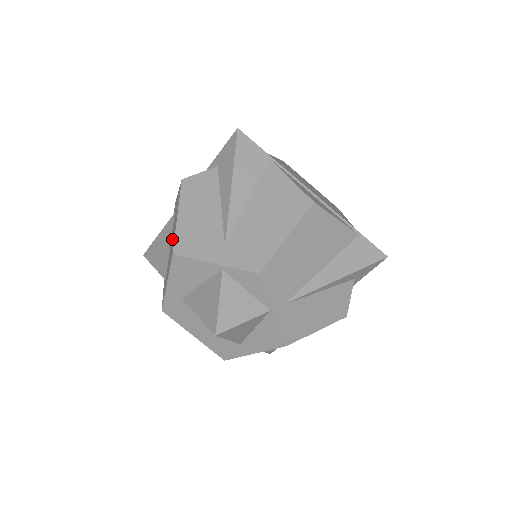
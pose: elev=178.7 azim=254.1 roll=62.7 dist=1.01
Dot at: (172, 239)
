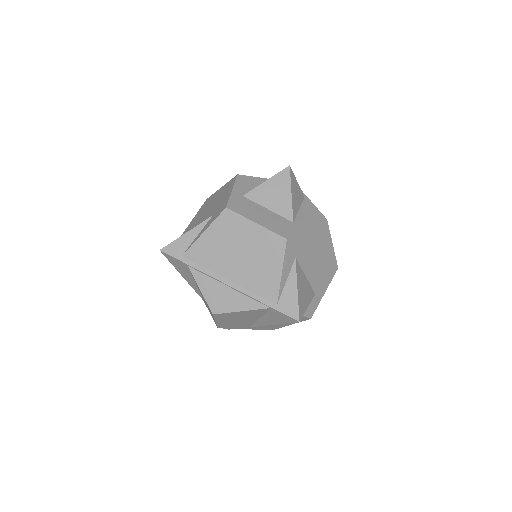
Dot at: occluded
